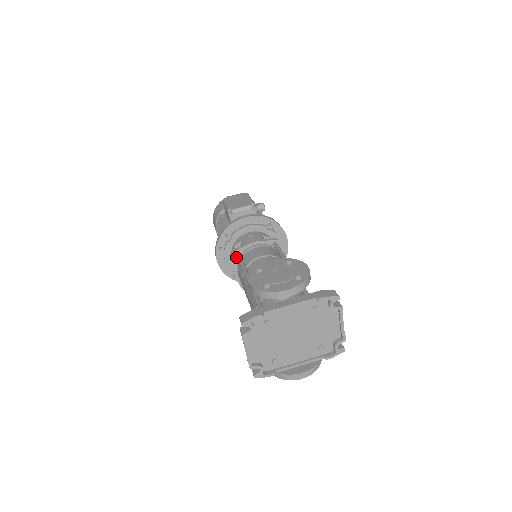
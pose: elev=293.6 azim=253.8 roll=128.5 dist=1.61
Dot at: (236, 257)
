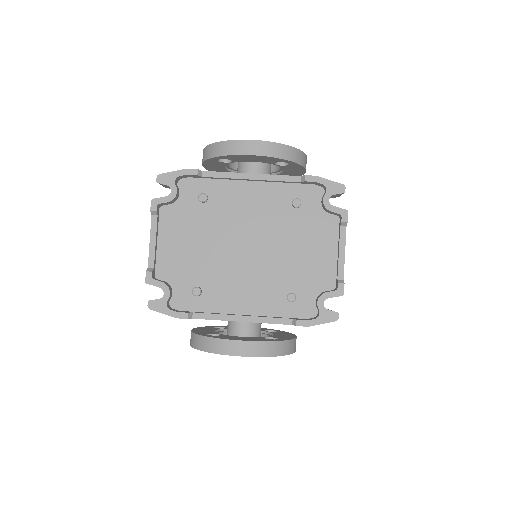
Dot at: occluded
